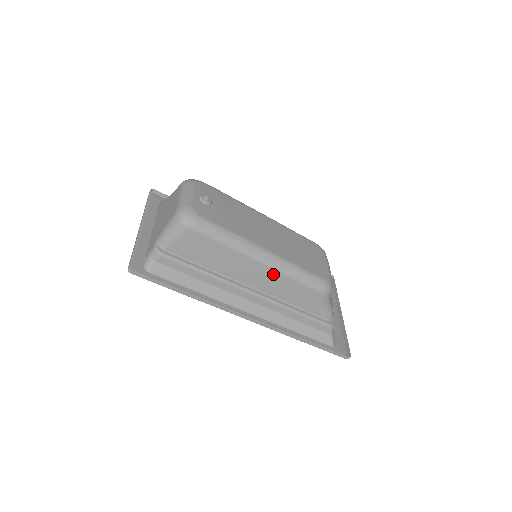
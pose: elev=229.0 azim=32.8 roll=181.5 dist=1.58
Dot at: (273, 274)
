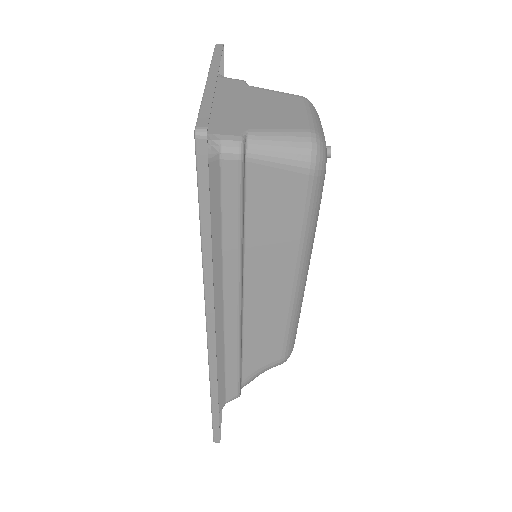
Dot at: (282, 305)
